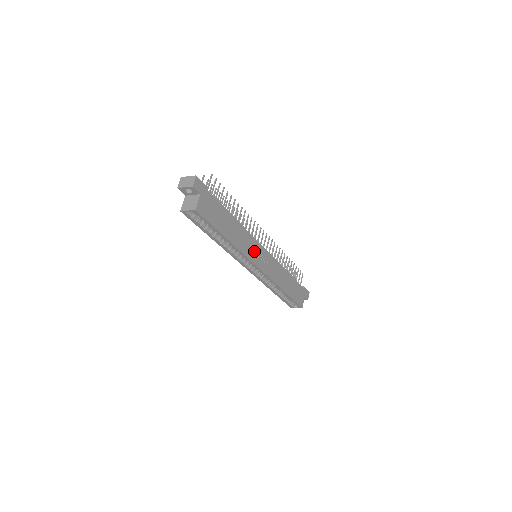
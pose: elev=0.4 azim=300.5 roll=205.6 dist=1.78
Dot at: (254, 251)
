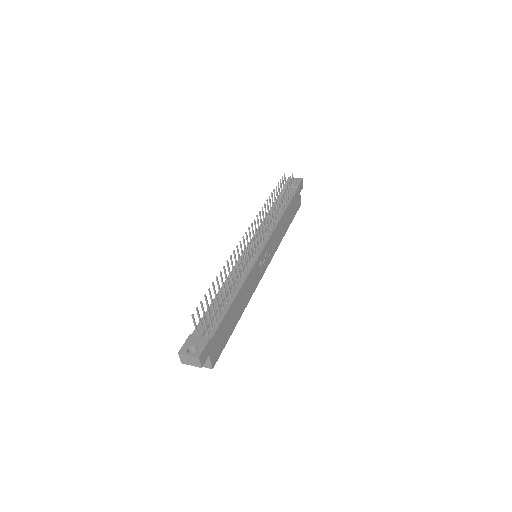
Dot at: (258, 272)
